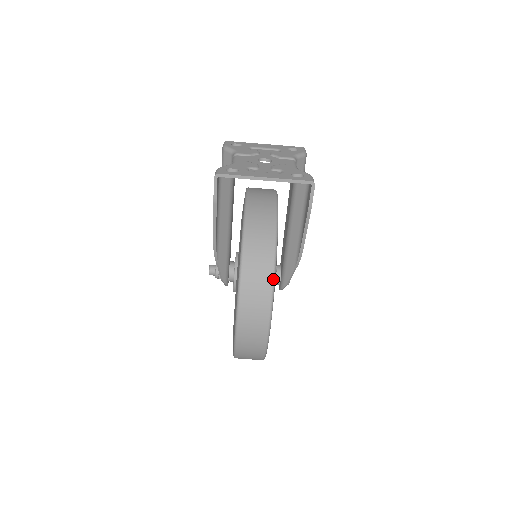
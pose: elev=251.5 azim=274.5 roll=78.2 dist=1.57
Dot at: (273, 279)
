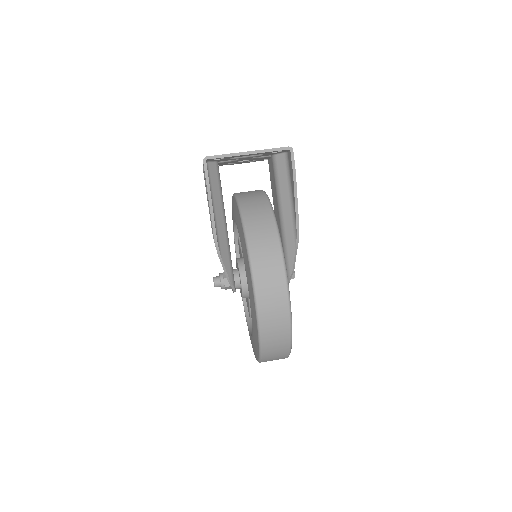
Dot at: (279, 238)
